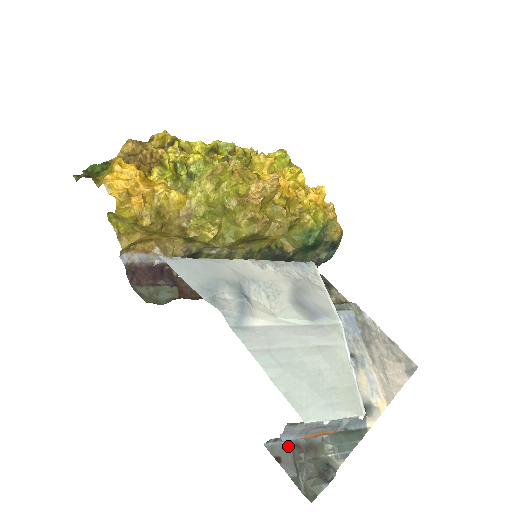
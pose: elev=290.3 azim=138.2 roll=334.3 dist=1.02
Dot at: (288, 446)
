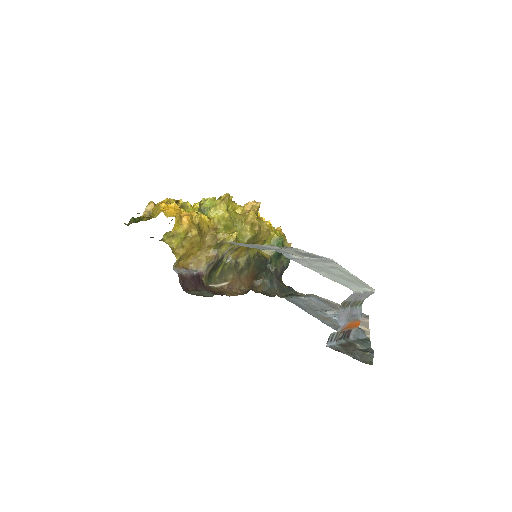
Dot at: (338, 346)
